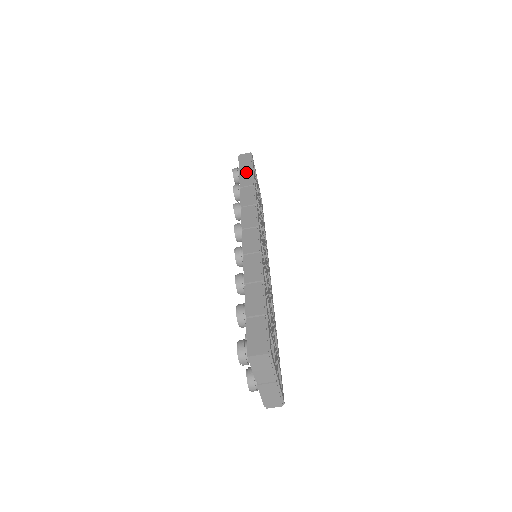
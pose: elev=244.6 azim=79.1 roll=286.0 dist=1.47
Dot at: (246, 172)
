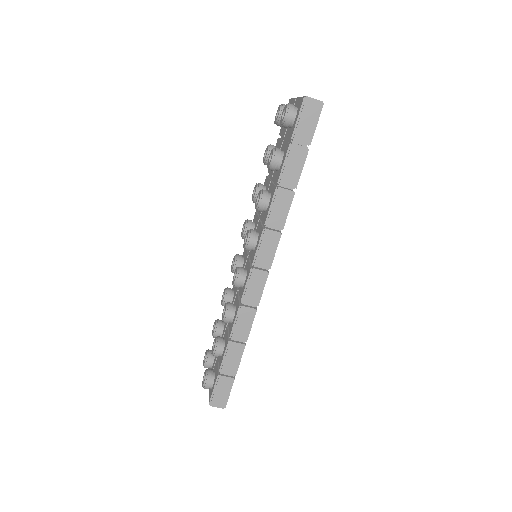
Dot at: (297, 154)
